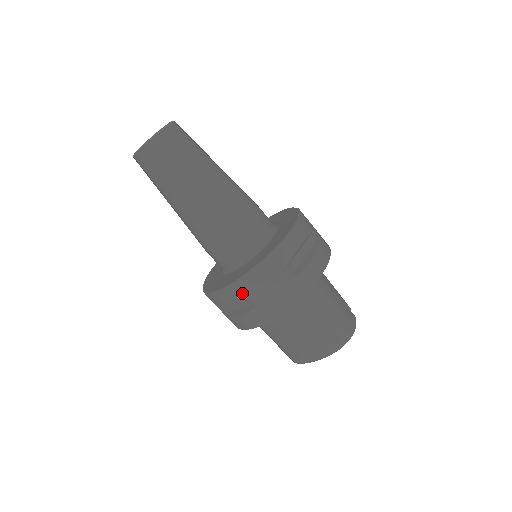
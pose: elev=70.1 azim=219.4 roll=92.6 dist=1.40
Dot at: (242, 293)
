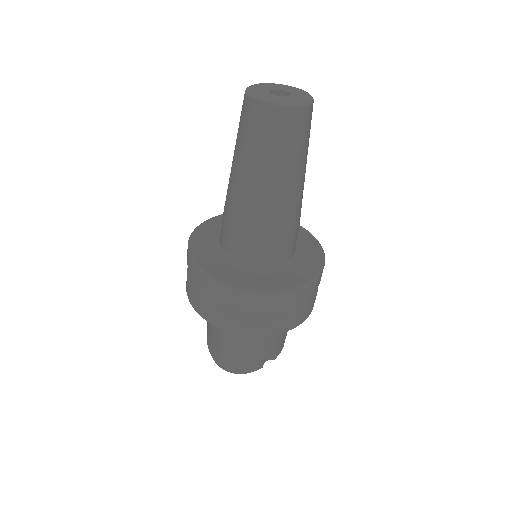
Dot at: (191, 270)
